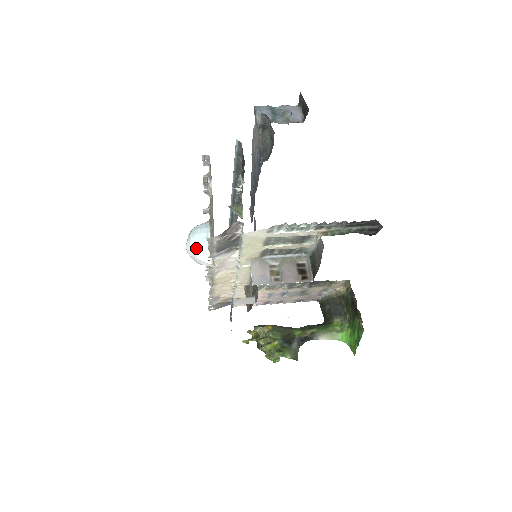
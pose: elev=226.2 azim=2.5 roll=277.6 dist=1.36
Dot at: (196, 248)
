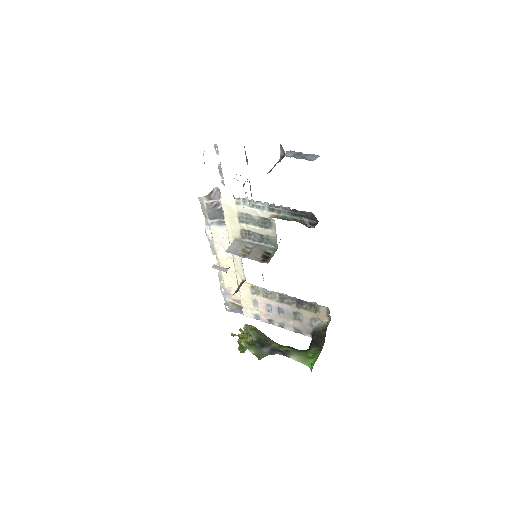
Dot at: occluded
